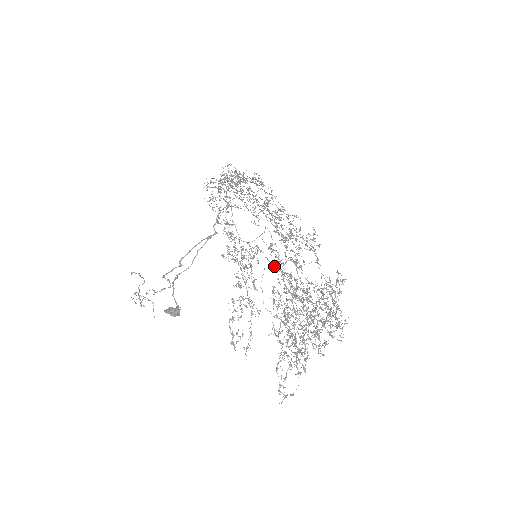
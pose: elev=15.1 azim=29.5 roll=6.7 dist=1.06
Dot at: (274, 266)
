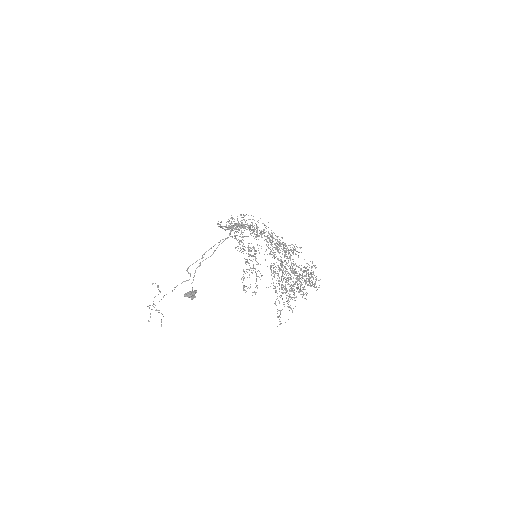
Dot at: (273, 247)
